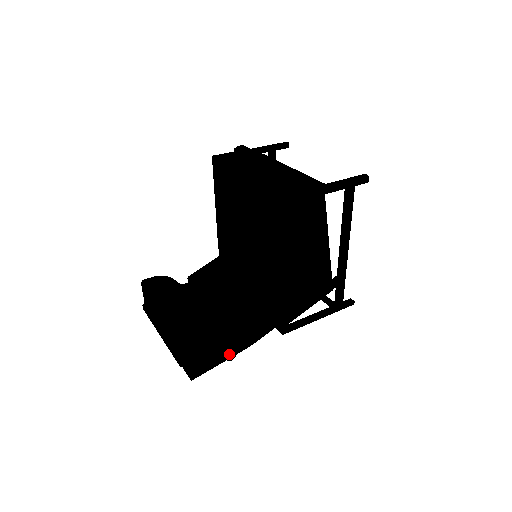
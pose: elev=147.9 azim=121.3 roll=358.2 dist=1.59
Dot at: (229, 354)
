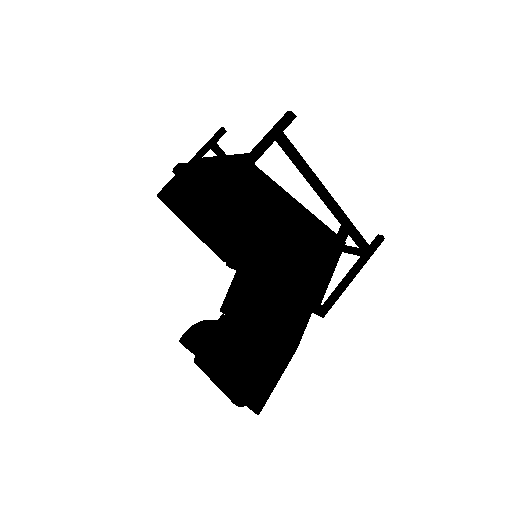
Dot at: (280, 369)
